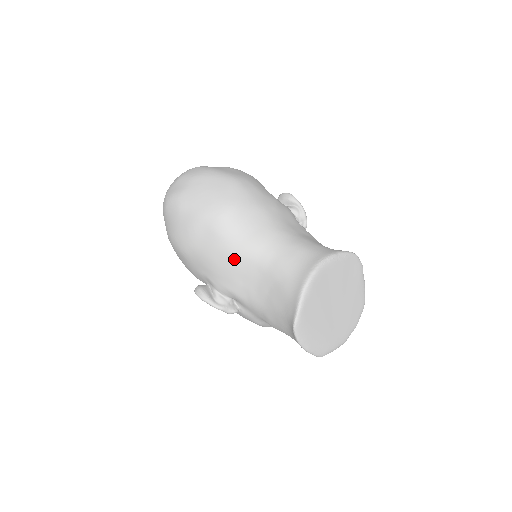
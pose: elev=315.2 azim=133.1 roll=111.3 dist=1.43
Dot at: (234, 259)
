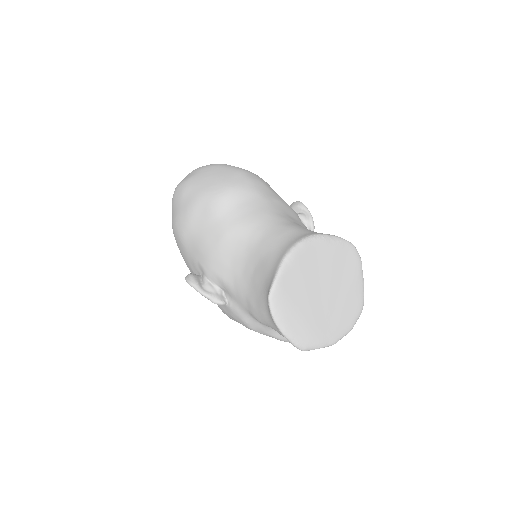
Dot at: (225, 237)
